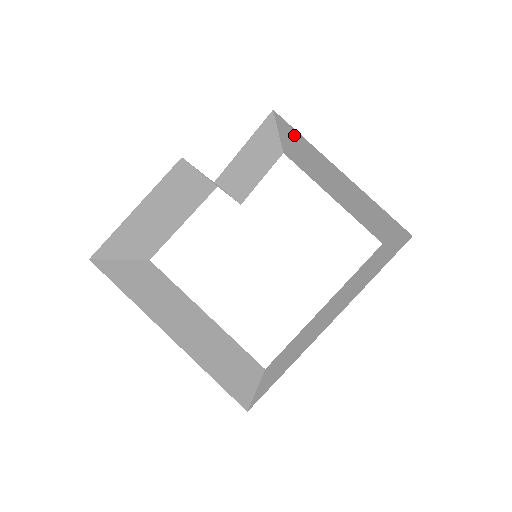
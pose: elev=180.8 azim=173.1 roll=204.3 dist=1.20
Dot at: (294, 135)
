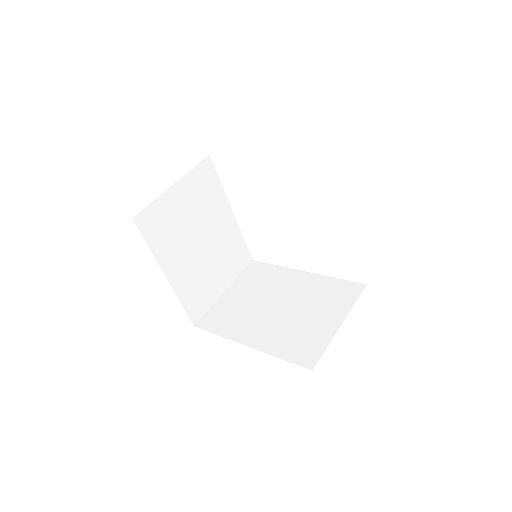
Dot at: occluded
